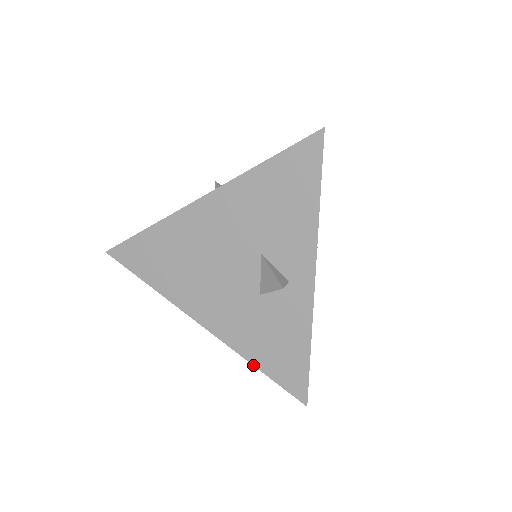
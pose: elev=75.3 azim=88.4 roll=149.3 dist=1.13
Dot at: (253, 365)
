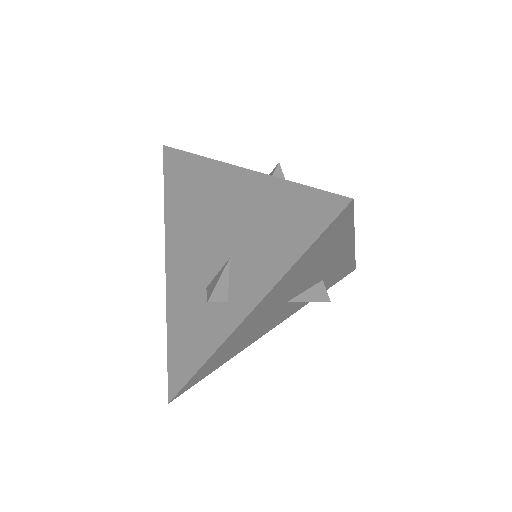
Dot at: (167, 332)
